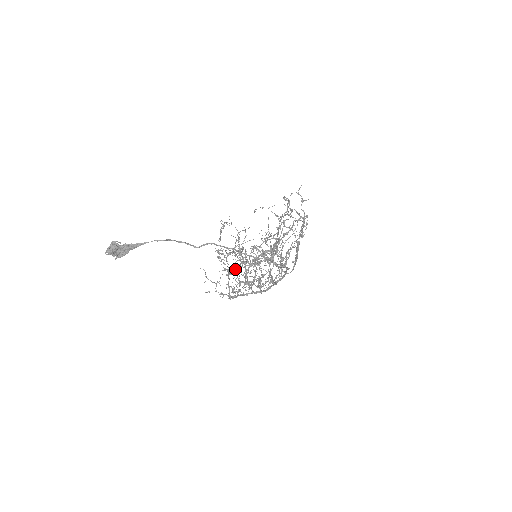
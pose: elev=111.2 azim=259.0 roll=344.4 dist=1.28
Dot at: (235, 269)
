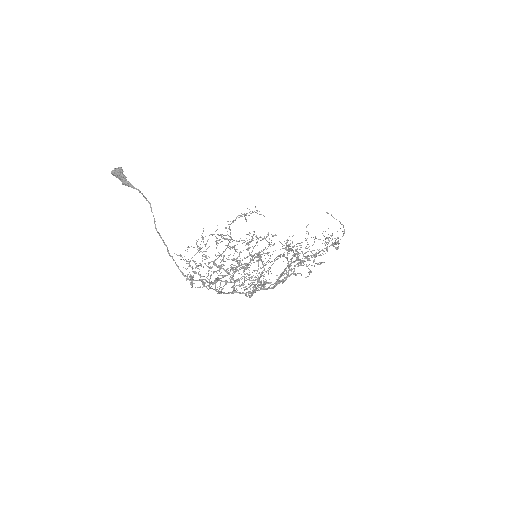
Dot at: (193, 260)
